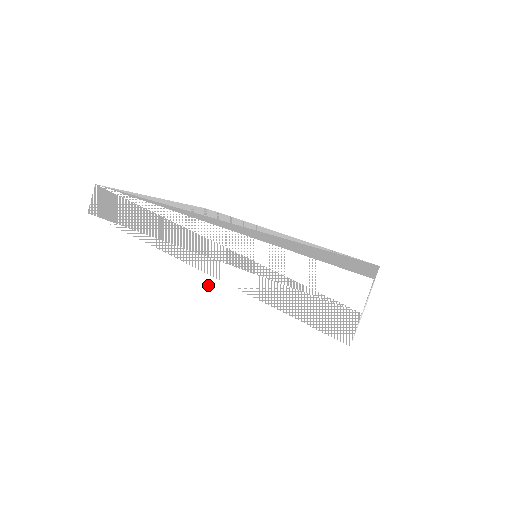
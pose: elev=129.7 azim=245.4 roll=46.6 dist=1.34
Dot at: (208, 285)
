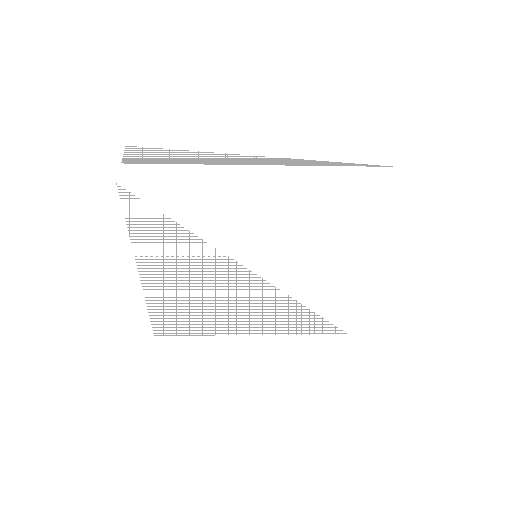
Dot at: (268, 181)
